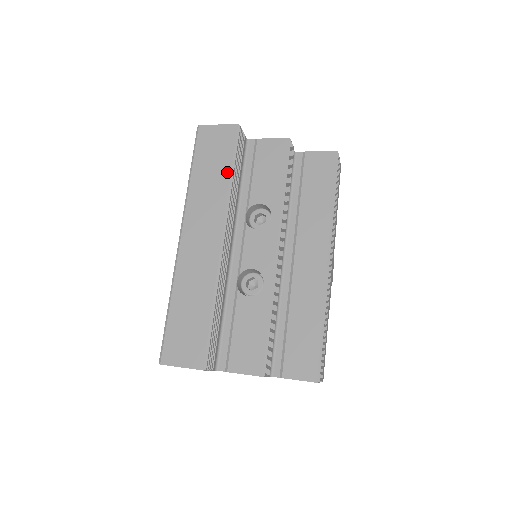
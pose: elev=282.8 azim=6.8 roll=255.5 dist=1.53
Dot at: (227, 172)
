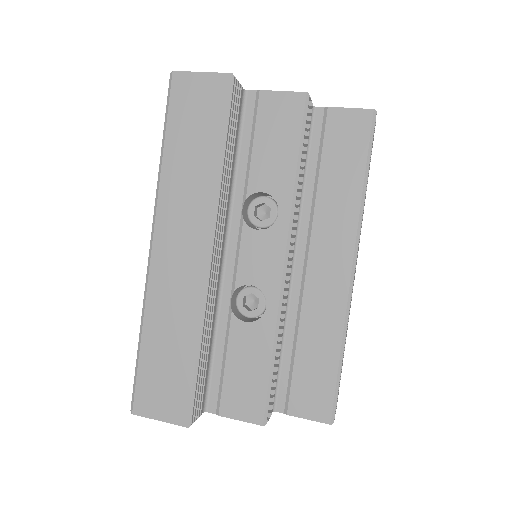
Dot at: (215, 151)
